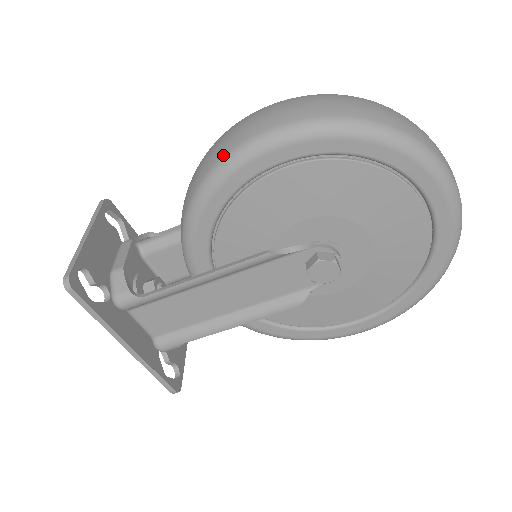
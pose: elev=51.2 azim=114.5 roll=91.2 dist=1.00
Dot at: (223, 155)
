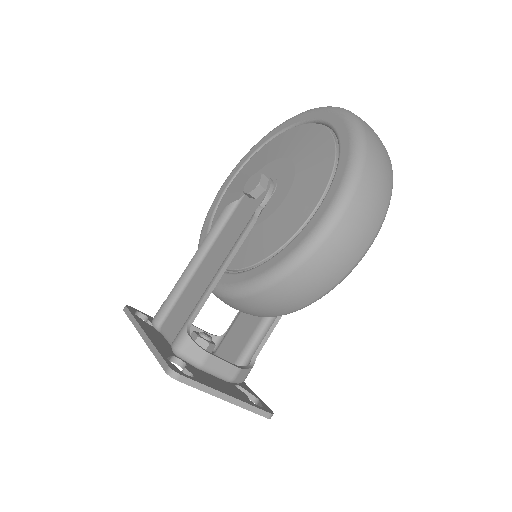
Dot at: occluded
